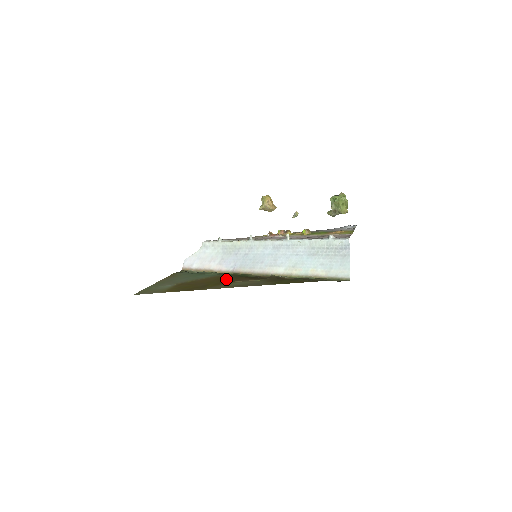
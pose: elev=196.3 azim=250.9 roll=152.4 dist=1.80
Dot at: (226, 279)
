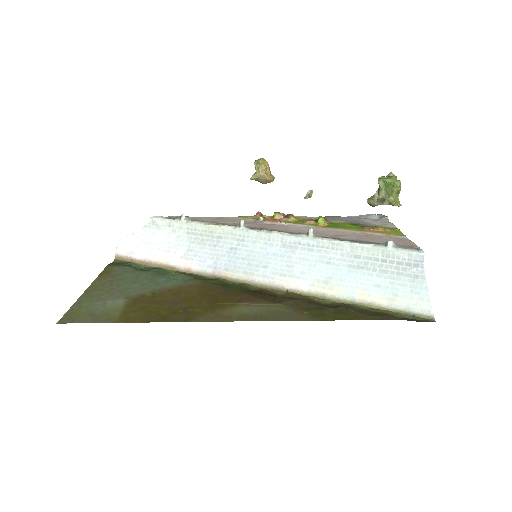
Dot at: (216, 295)
